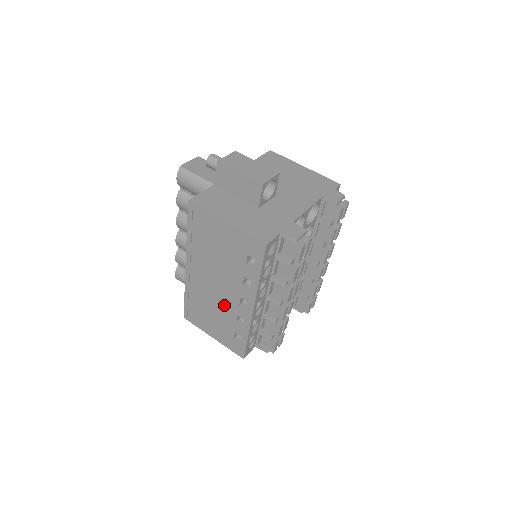
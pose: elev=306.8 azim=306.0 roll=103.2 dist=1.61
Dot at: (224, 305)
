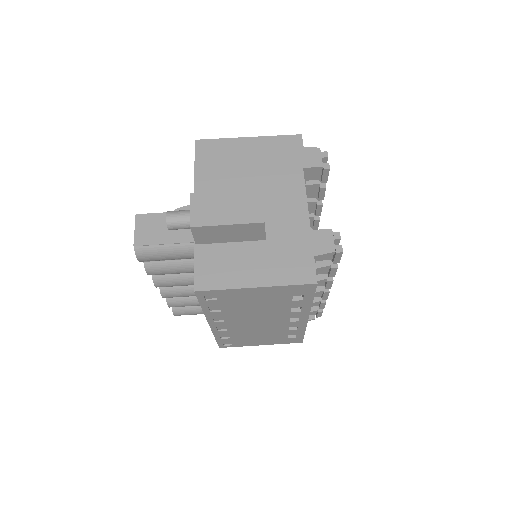
Dot at: (270, 328)
